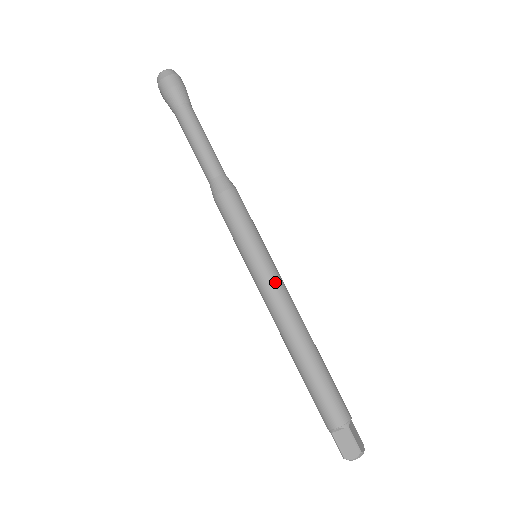
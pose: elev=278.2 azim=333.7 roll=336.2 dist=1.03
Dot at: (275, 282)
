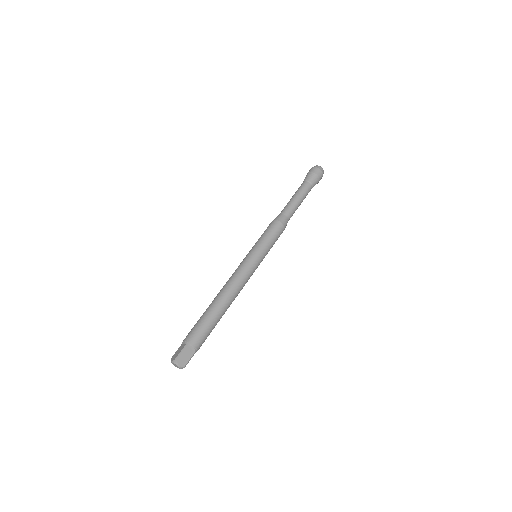
Dot at: (244, 266)
